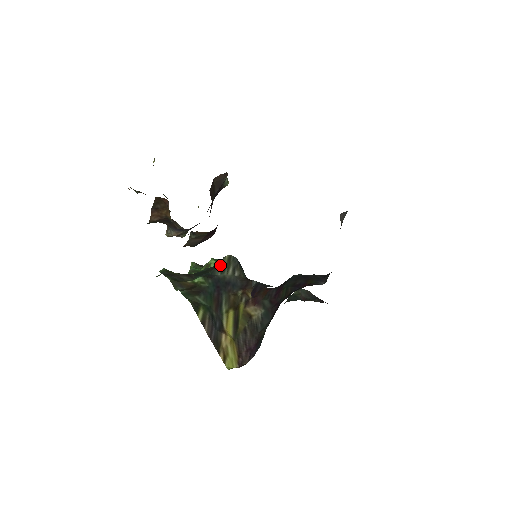
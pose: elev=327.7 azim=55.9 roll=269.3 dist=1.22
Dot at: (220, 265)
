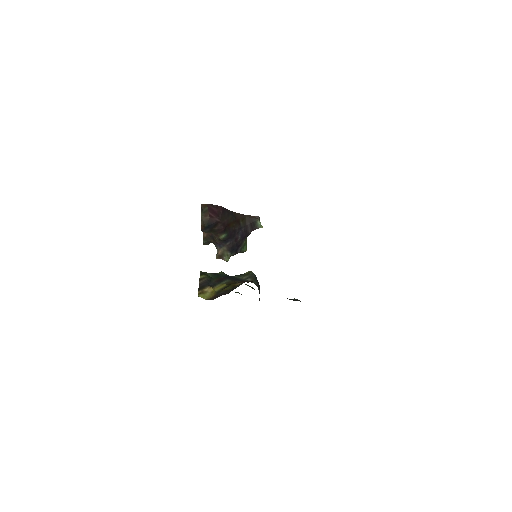
Dot at: (241, 274)
